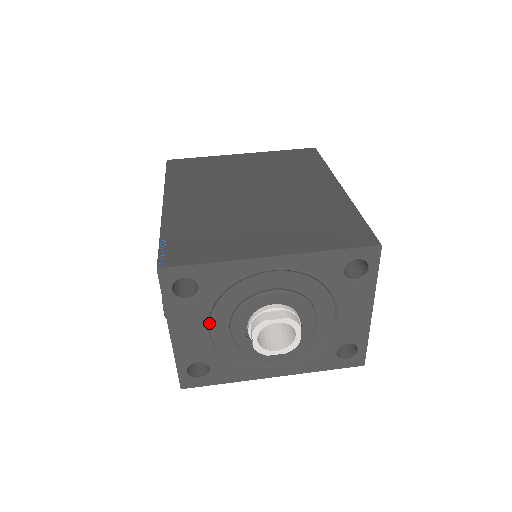
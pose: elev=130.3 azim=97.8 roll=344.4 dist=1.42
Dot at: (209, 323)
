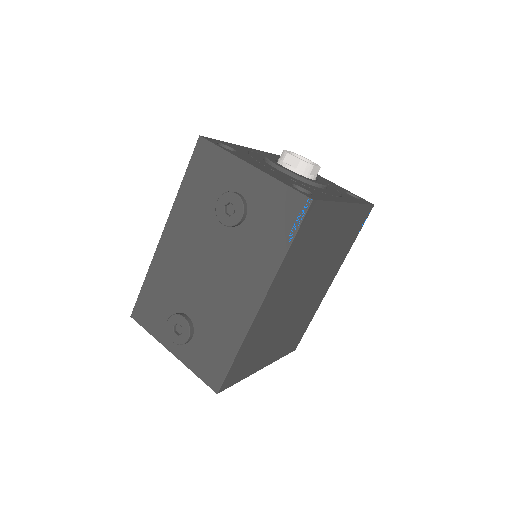
Dot at: (264, 165)
